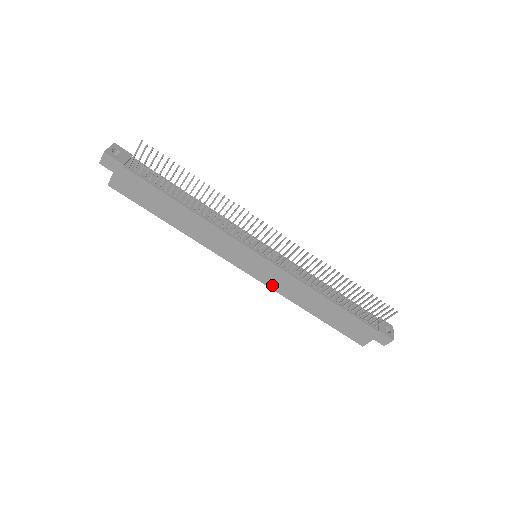
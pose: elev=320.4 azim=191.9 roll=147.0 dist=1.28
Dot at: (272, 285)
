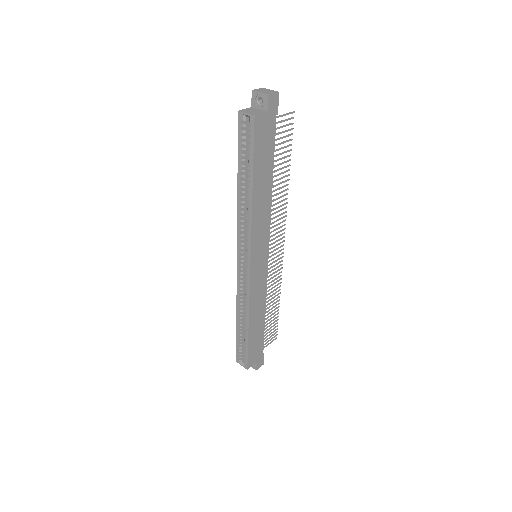
Dot at: (253, 288)
